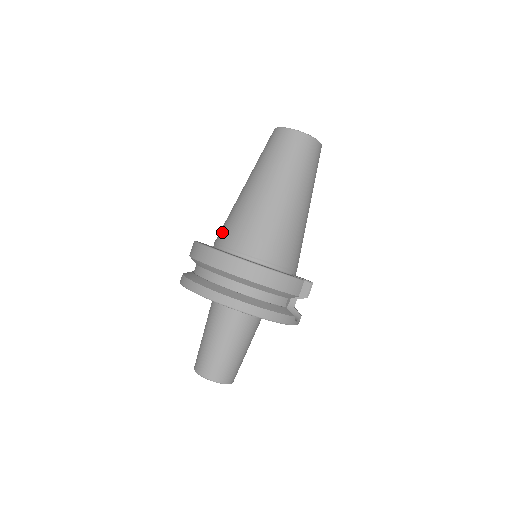
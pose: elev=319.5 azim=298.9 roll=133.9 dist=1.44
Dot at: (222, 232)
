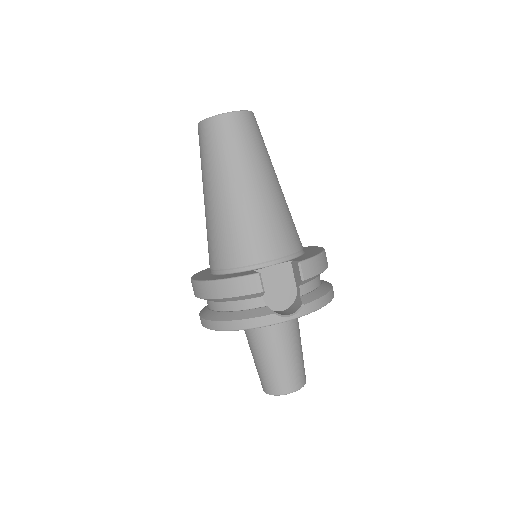
Dot at: occluded
